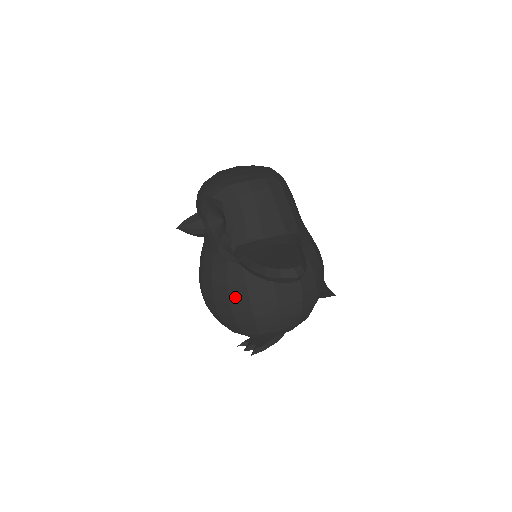
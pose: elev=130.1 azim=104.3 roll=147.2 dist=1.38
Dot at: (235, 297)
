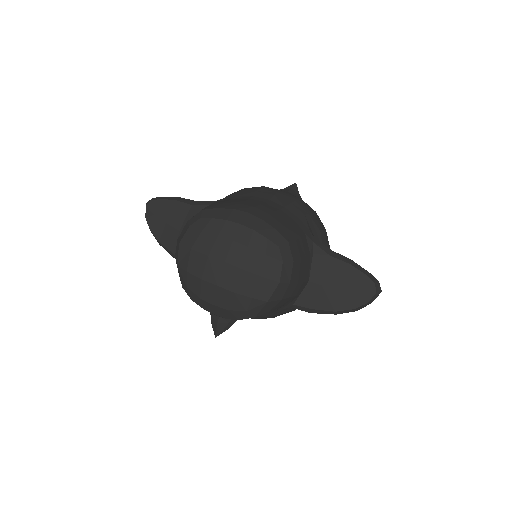
Dot at: occluded
